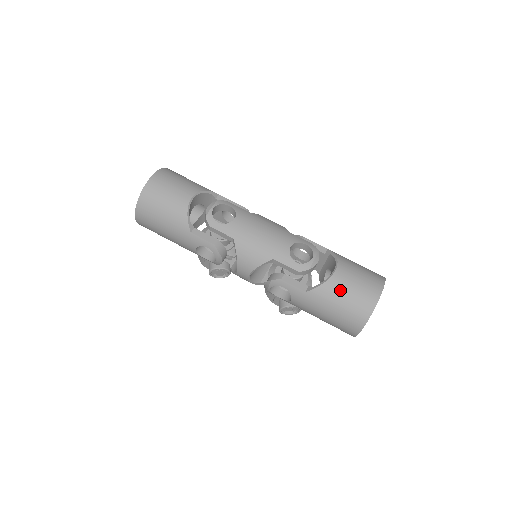
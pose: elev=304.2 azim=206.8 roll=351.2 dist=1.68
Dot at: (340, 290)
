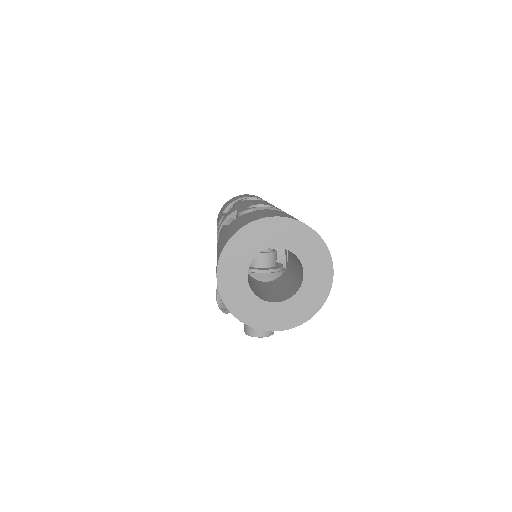
Dot at: (245, 217)
